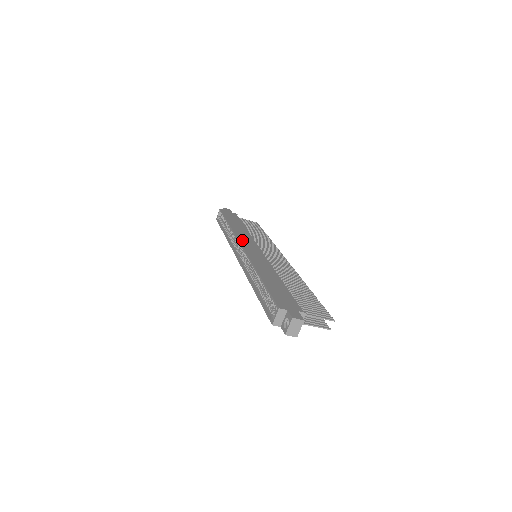
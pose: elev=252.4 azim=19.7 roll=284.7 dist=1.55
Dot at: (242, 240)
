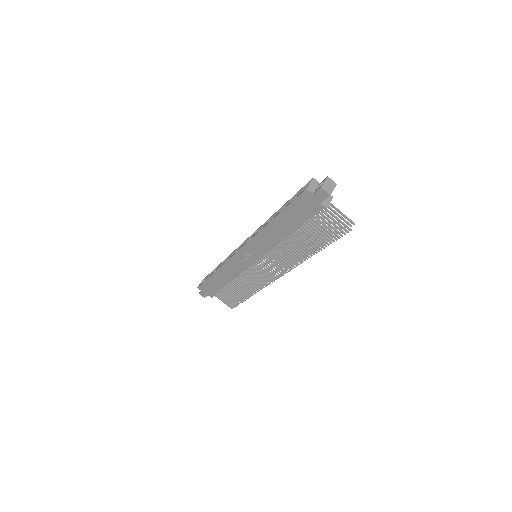
Dot at: occluded
